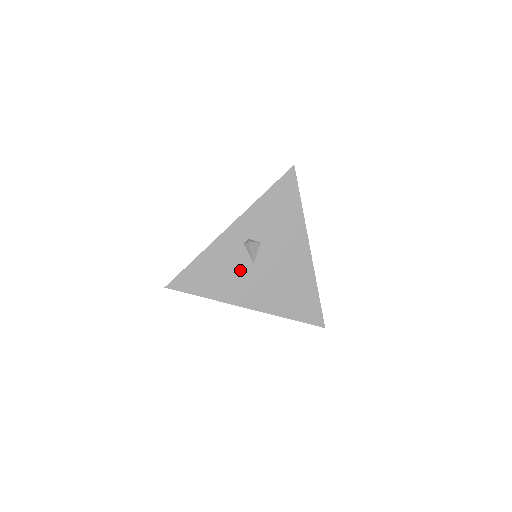
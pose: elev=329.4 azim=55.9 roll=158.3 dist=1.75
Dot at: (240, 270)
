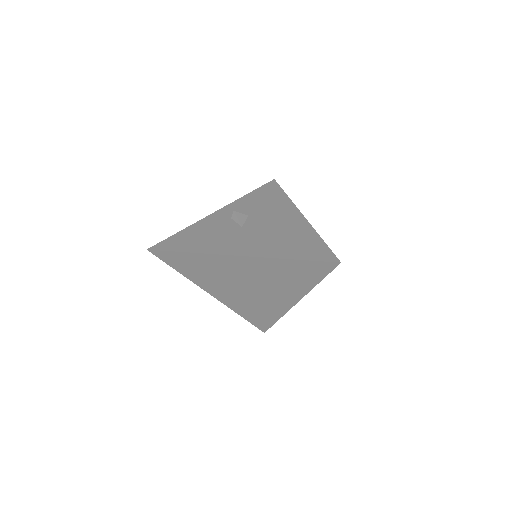
Dot at: (228, 232)
